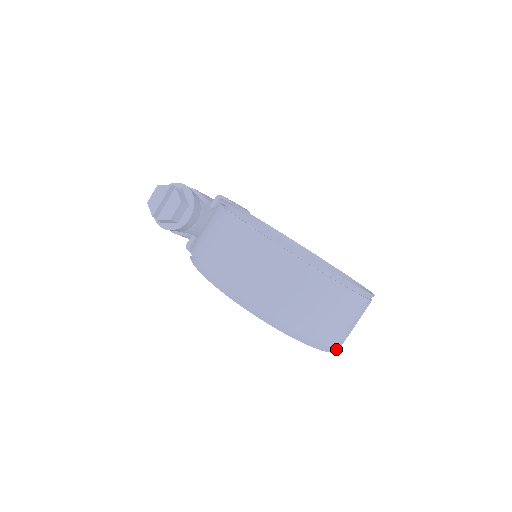
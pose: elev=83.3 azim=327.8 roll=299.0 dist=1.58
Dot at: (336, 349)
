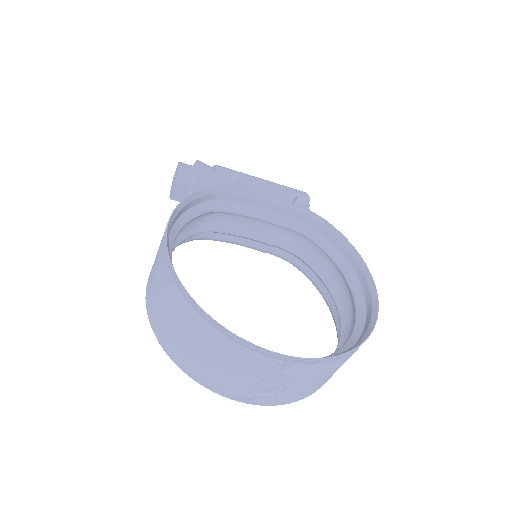
Dot at: (261, 401)
